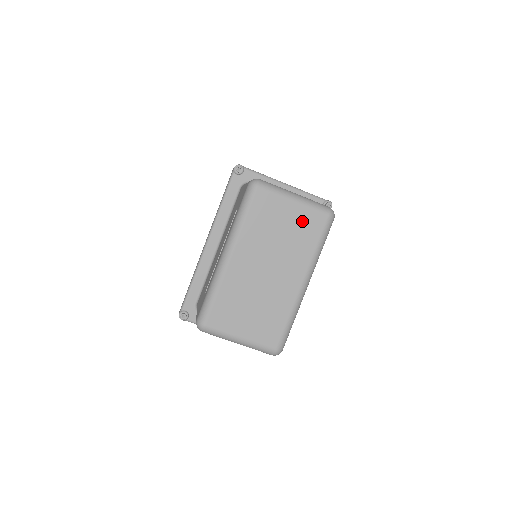
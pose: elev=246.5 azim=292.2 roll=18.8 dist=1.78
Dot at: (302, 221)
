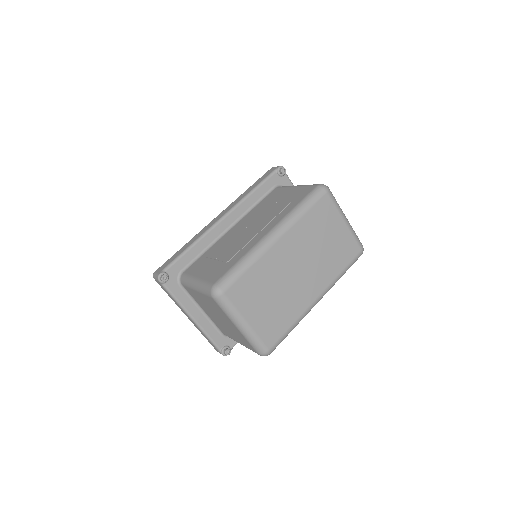
Dot at: (343, 243)
